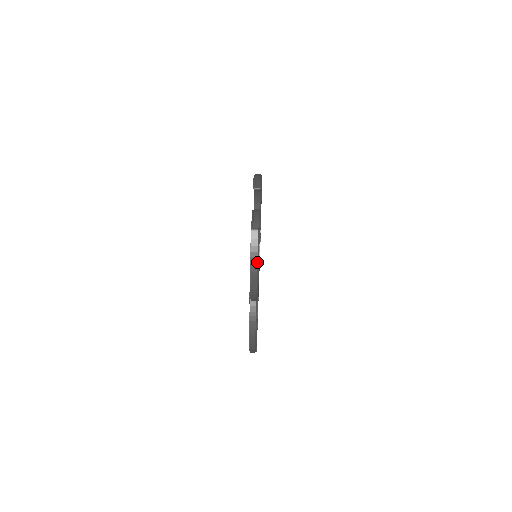
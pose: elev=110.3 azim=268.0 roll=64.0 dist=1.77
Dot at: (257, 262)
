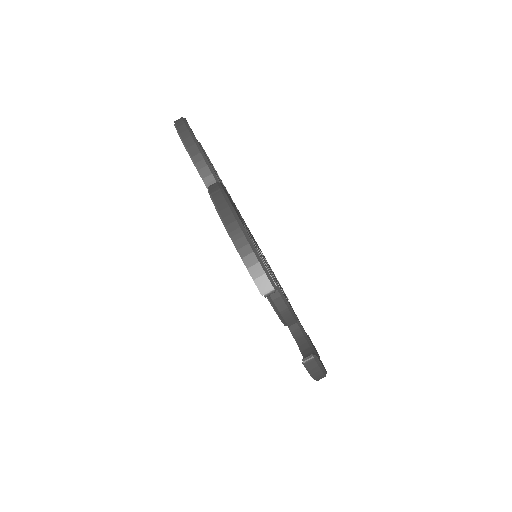
Dot at: (324, 375)
